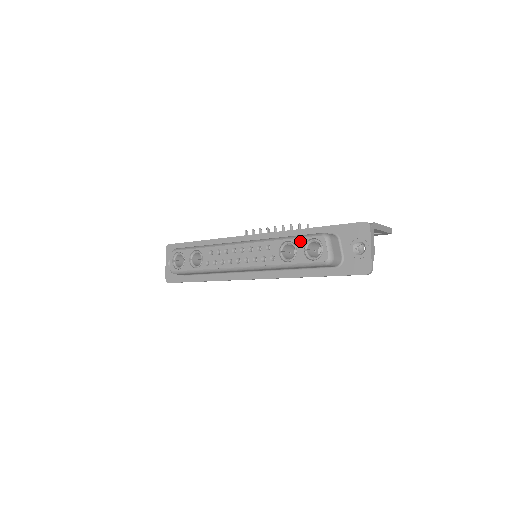
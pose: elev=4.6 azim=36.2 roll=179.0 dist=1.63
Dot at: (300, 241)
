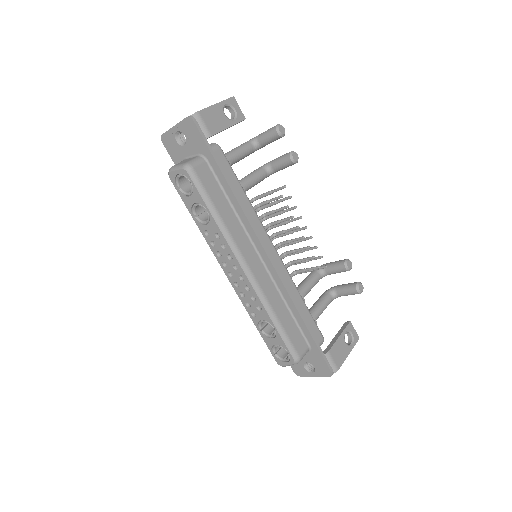
Dot at: (281, 342)
